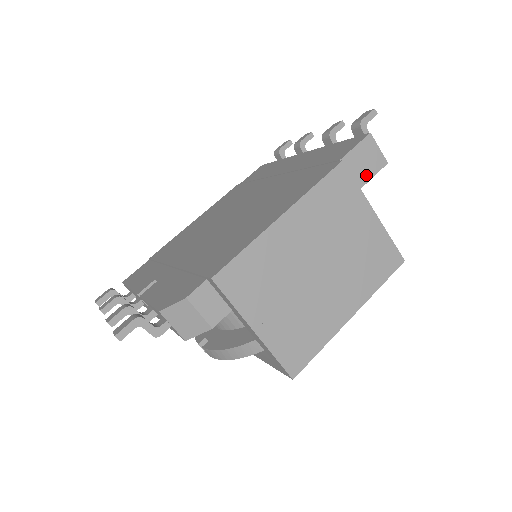
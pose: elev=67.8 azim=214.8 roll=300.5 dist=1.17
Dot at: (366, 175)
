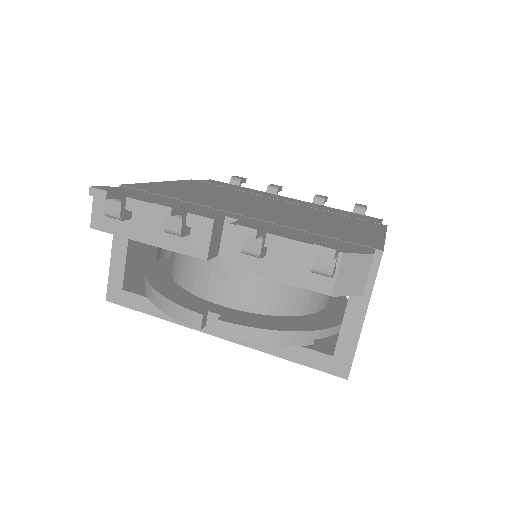
Dot at: occluded
